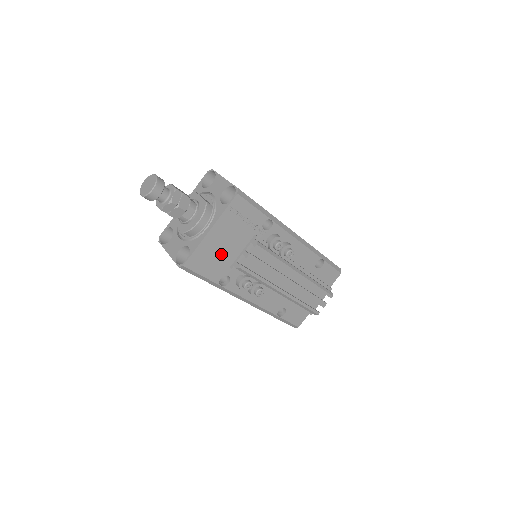
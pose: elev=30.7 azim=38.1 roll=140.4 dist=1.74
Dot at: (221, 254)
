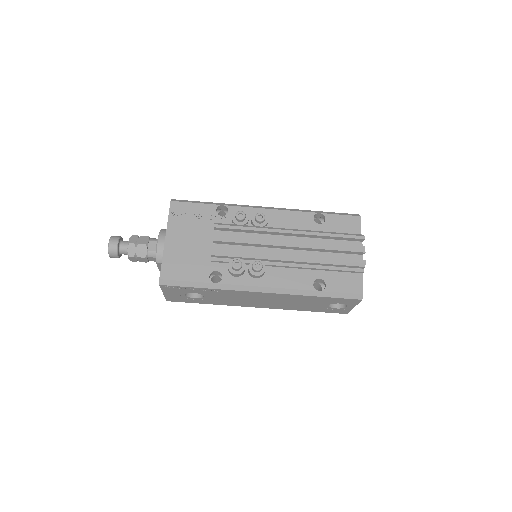
Dot at: (192, 254)
